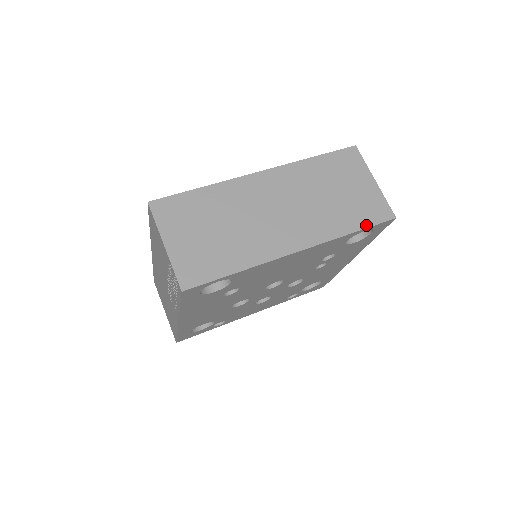
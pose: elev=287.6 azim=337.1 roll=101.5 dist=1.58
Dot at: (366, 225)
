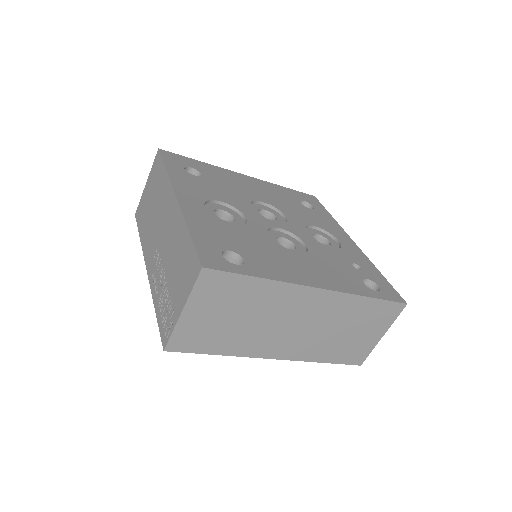
Dot at: (338, 362)
